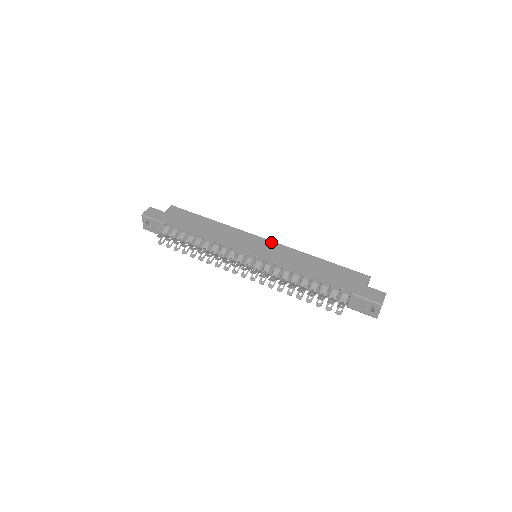
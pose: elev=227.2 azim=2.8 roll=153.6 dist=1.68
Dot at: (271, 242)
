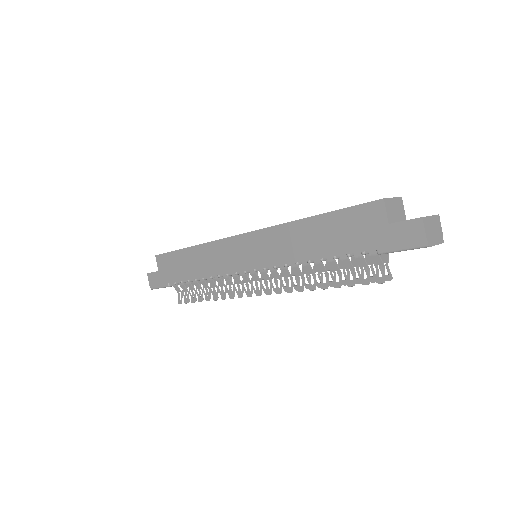
Dot at: (250, 235)
